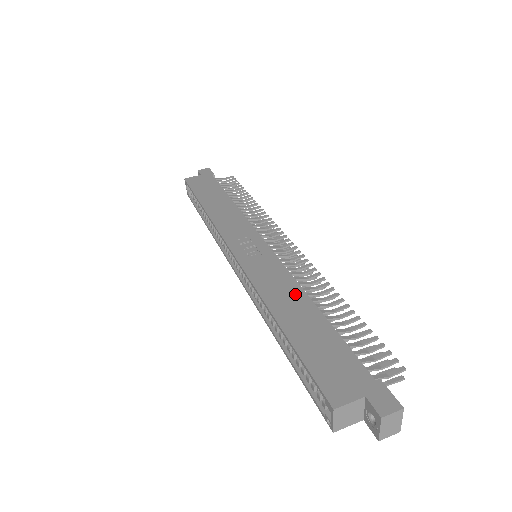
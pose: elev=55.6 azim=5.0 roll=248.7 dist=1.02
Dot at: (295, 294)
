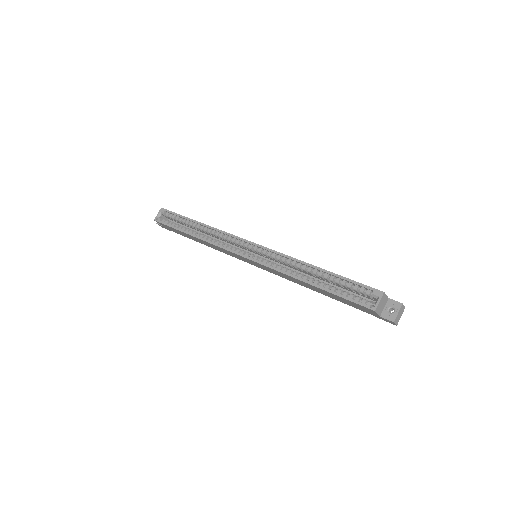
Dot at: occluded
